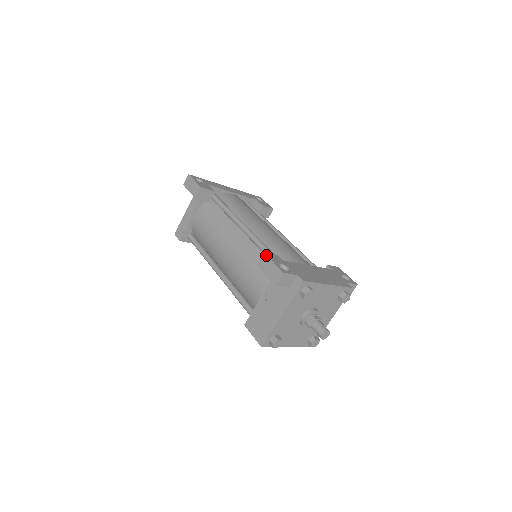
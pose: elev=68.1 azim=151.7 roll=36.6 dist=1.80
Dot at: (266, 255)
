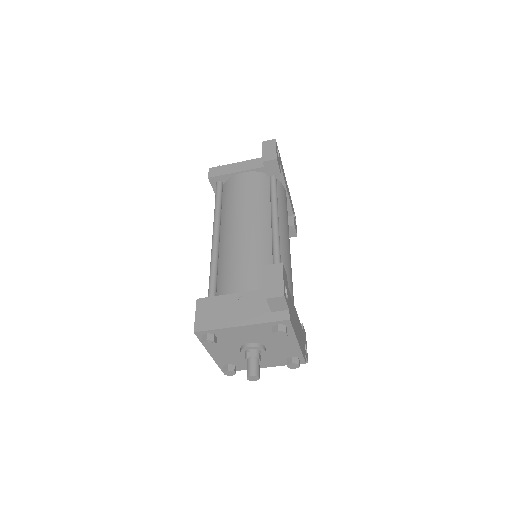
Dot at: (283, 267)
